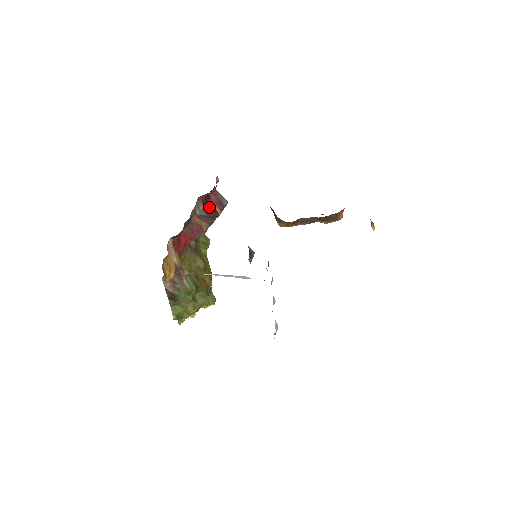
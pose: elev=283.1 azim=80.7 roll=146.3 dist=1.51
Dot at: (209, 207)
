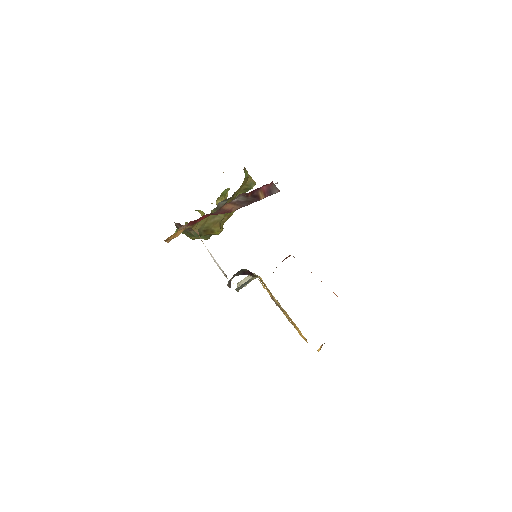
Dot at: (253, 195)
